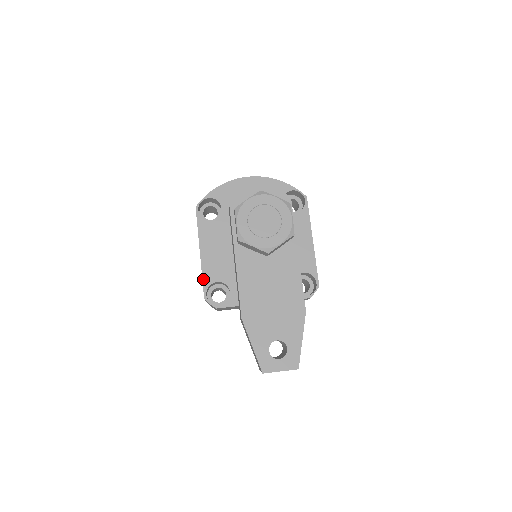
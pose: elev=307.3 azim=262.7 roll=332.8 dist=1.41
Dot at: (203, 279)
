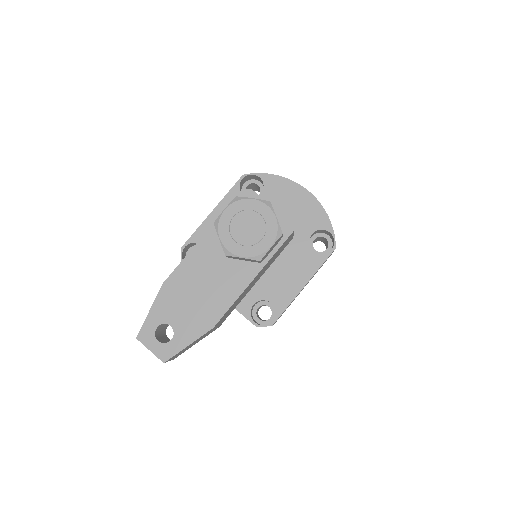
Dot at: (194, 233)
